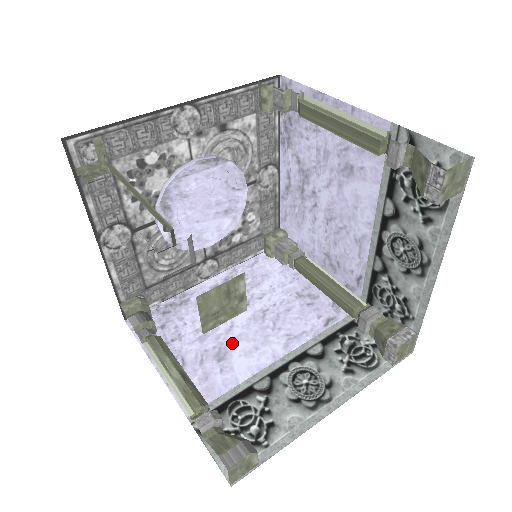
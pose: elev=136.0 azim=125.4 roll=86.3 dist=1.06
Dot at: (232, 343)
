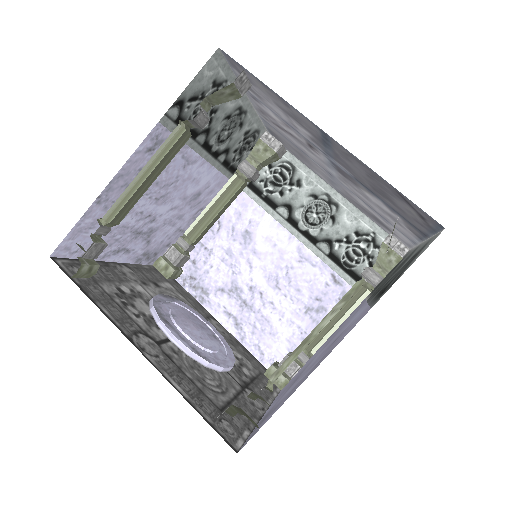
Dot at: (333, 341)
